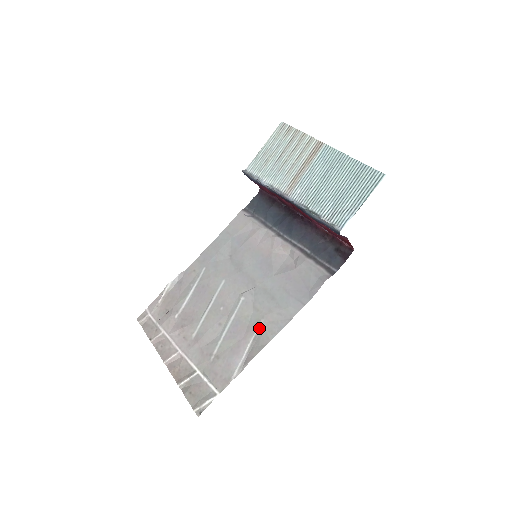
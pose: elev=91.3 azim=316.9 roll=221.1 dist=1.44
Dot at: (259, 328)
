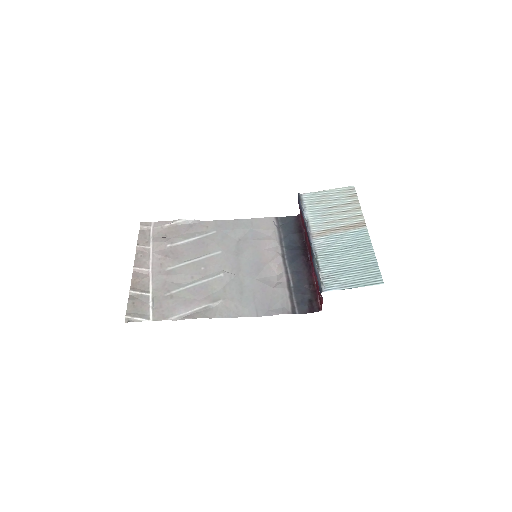
Dot at: (215, 303)
